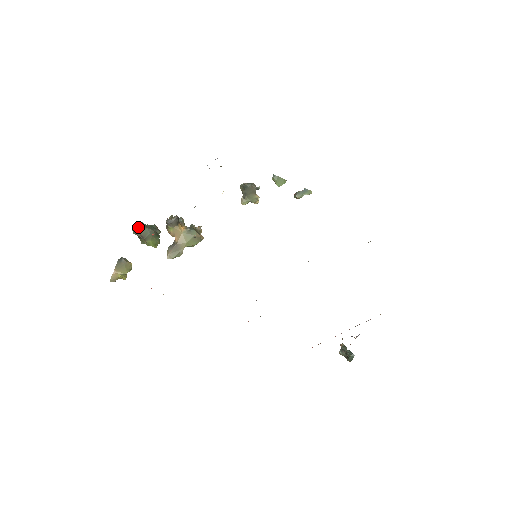
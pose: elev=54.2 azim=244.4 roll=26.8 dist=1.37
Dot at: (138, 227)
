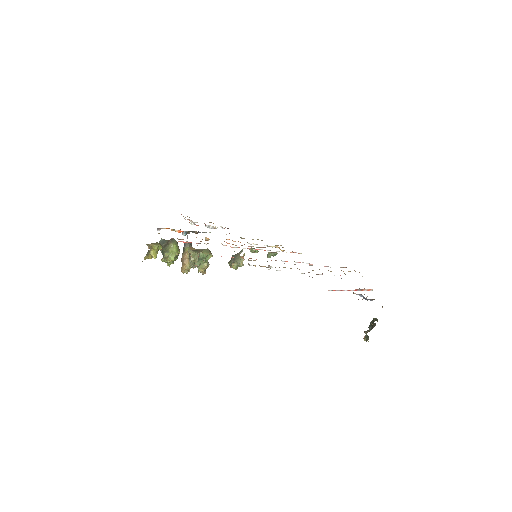
Dot at: (164, 240)
